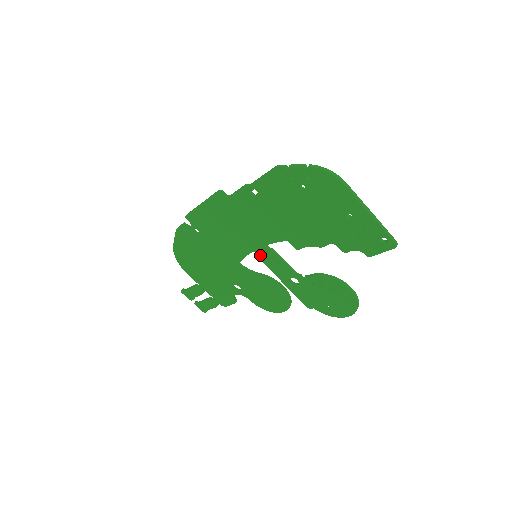
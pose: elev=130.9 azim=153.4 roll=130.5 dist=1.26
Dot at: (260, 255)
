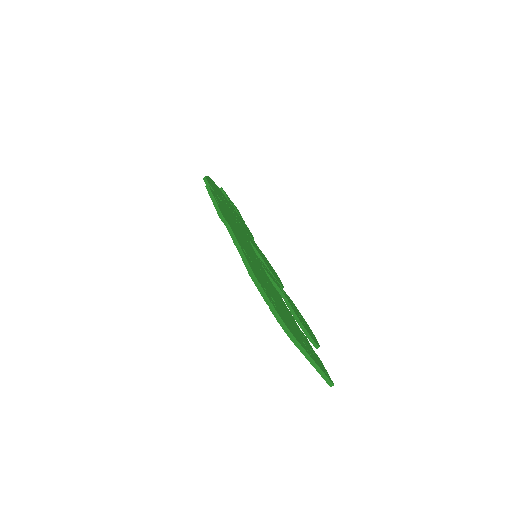
Dot at: occluded
